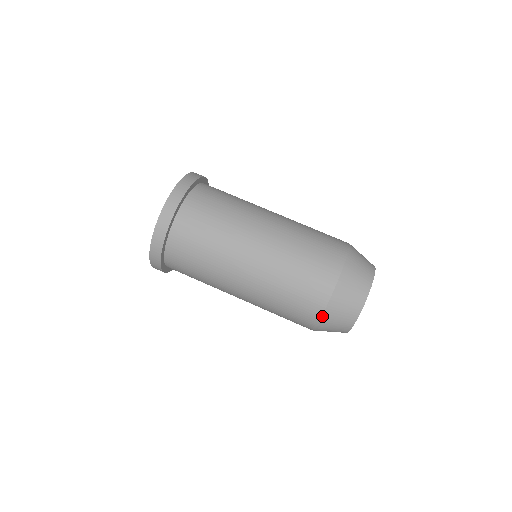
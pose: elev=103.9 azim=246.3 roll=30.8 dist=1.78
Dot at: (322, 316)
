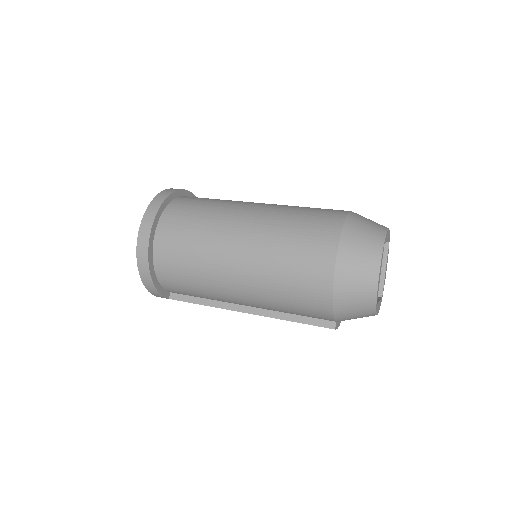
Dot at: (336, 260)
